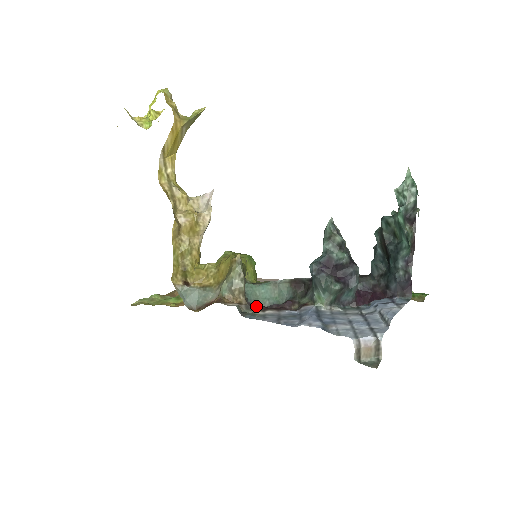
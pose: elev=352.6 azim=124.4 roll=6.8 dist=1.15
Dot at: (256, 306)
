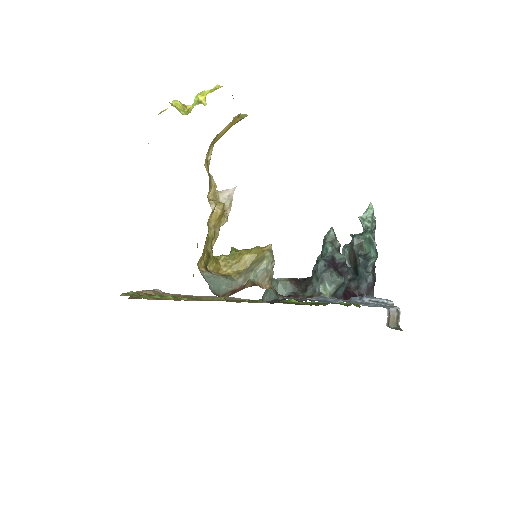
Dot at: (279, 294)
